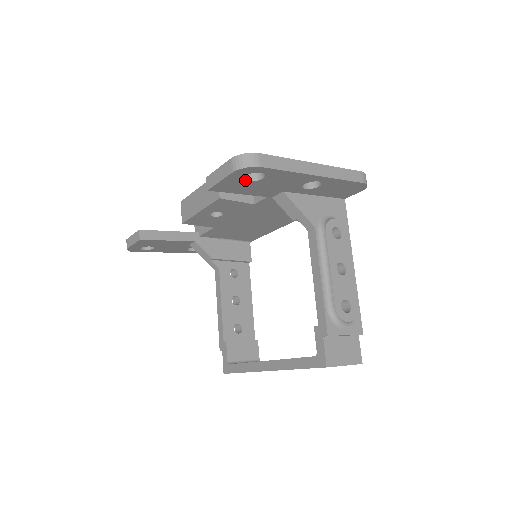
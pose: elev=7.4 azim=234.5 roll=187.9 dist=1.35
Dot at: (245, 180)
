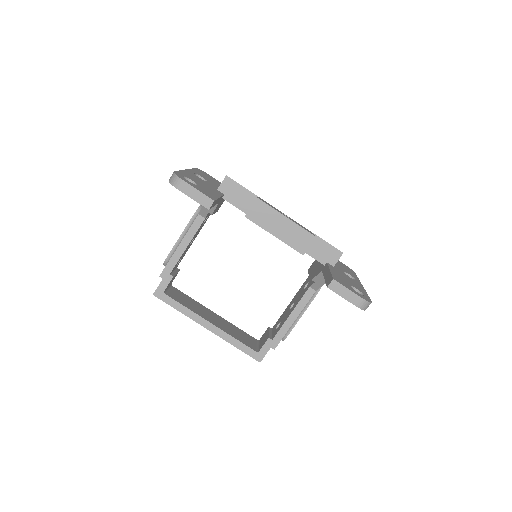
Dot at: occluded
